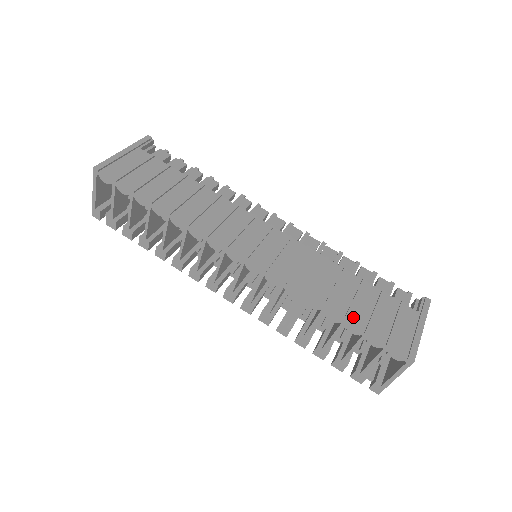
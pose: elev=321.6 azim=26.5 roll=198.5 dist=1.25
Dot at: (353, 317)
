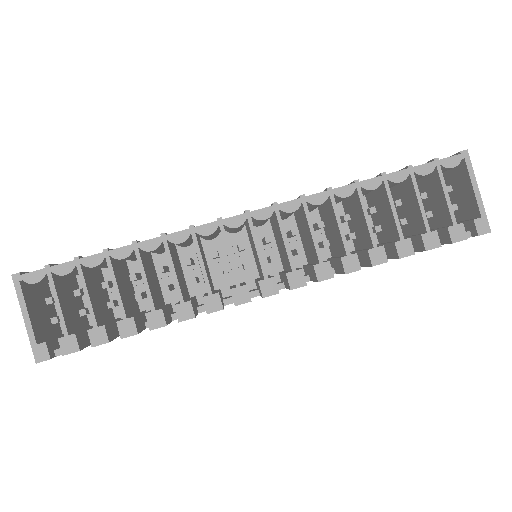
Dot at: occluded
